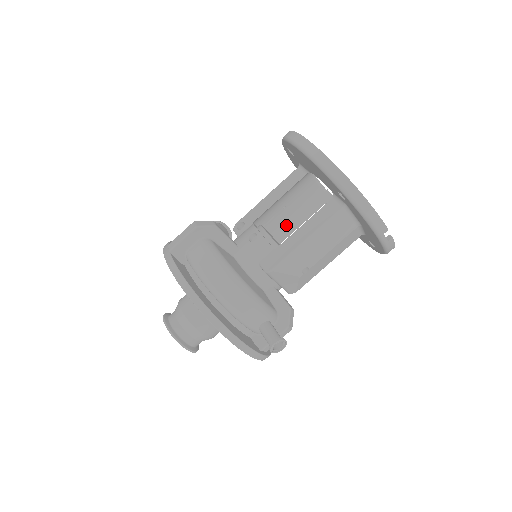
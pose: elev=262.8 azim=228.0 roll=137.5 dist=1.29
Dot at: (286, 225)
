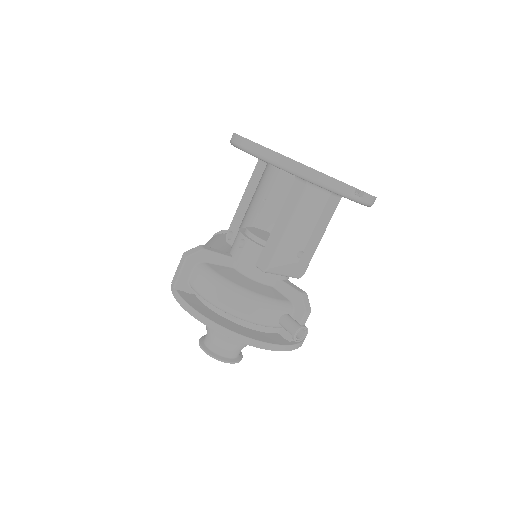
Dot at: (274, 215)
